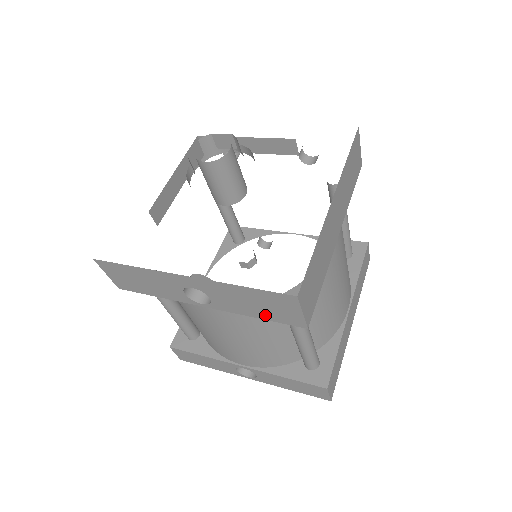
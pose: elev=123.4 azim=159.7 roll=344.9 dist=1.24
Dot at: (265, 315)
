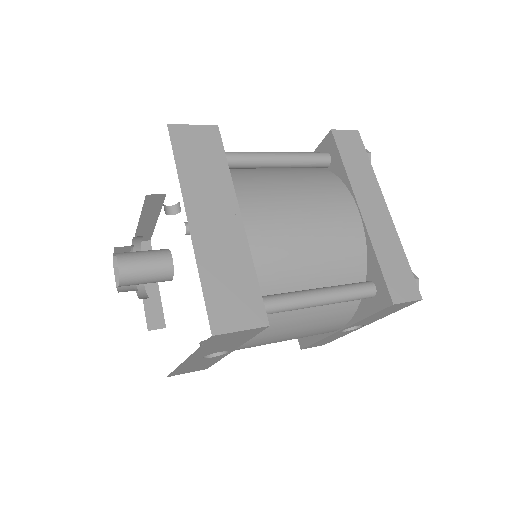
Dot at: (245, 338)
